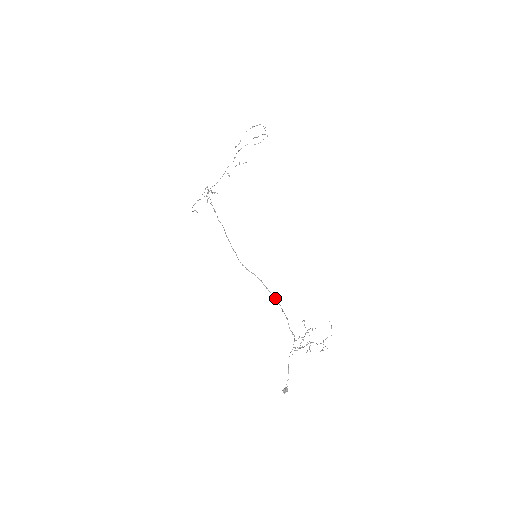
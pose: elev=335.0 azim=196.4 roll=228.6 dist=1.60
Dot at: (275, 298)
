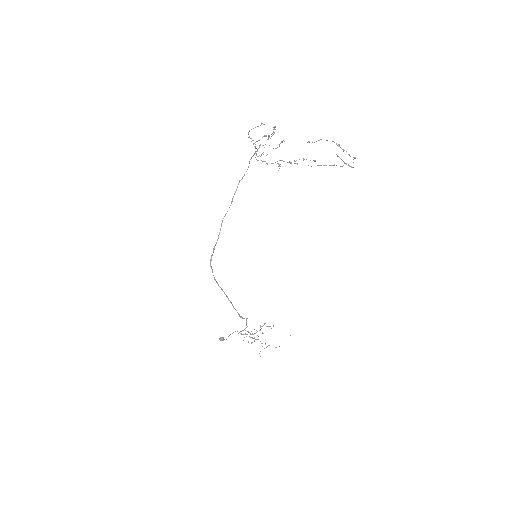
Dot at: (236, 310)
